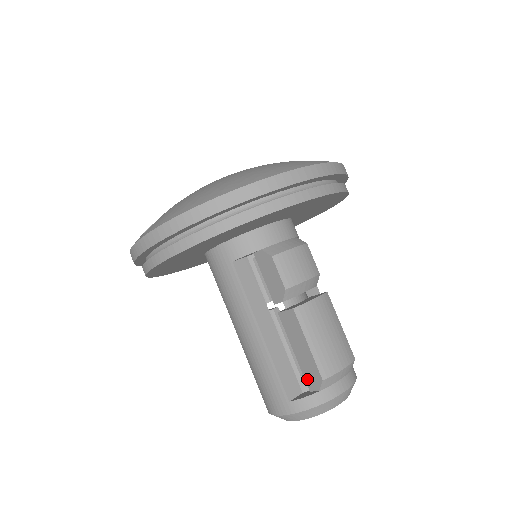
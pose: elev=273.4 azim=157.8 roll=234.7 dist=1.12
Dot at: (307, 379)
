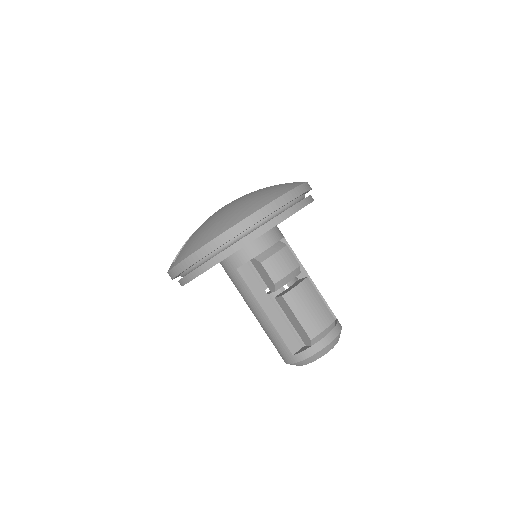
Dot at: (302, 339)
